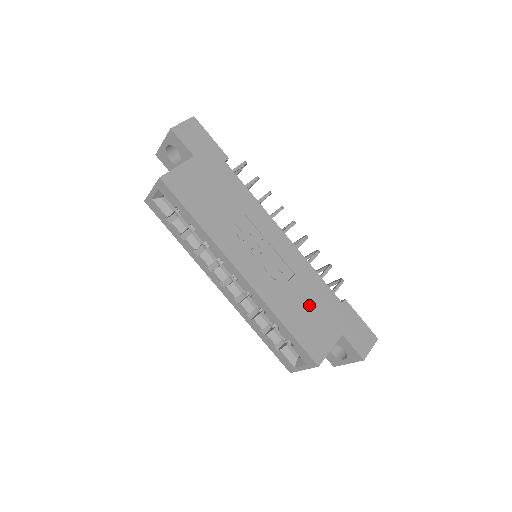
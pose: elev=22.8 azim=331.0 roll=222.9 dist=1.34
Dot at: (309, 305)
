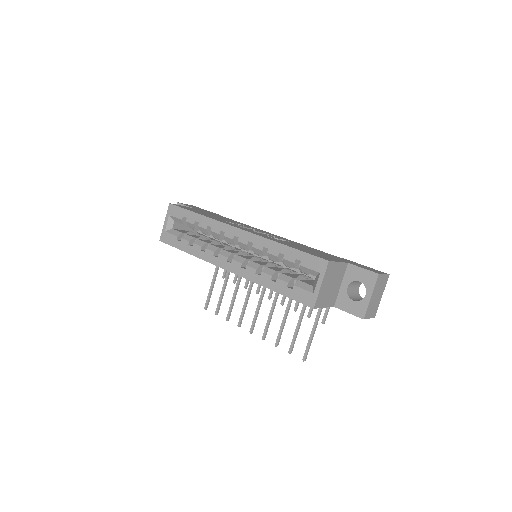
Dot at: (307, 249)
